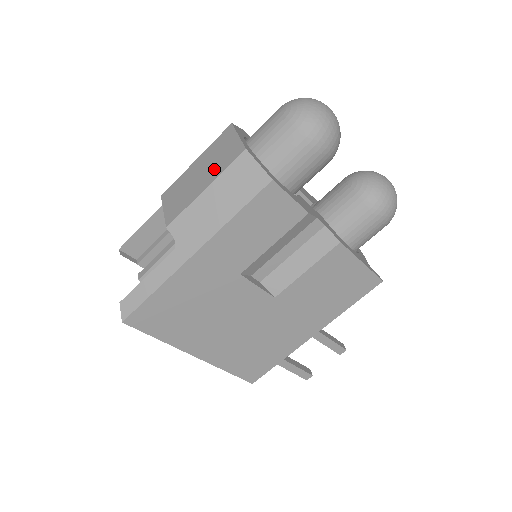
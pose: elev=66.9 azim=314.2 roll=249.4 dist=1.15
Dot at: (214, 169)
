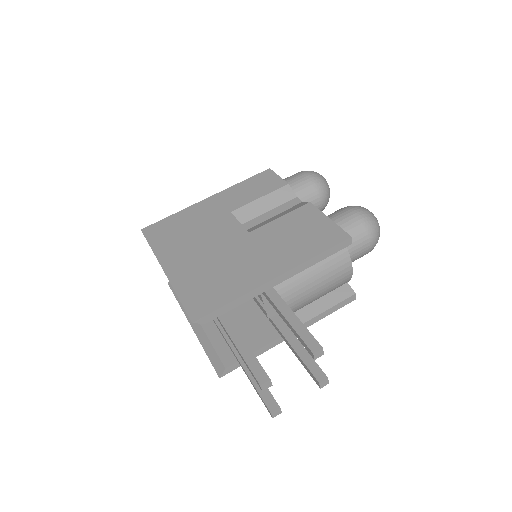
Dot at: occluded
